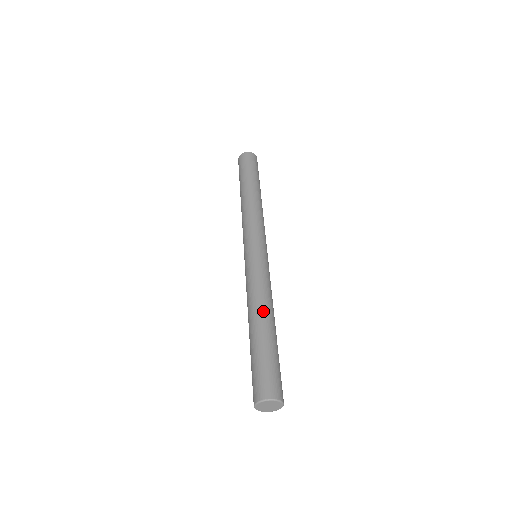
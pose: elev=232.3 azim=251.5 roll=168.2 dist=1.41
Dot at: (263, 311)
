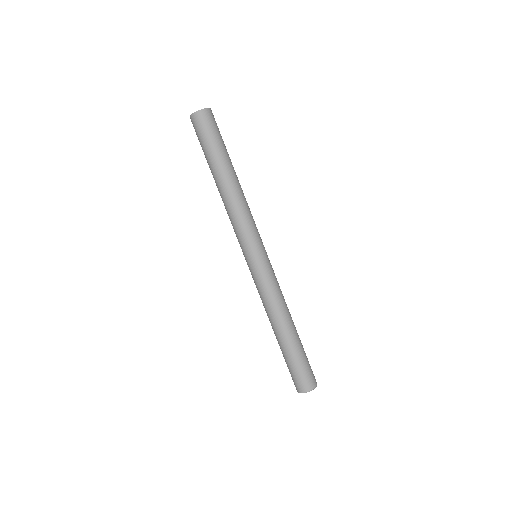
Dot at: (282, 323)
